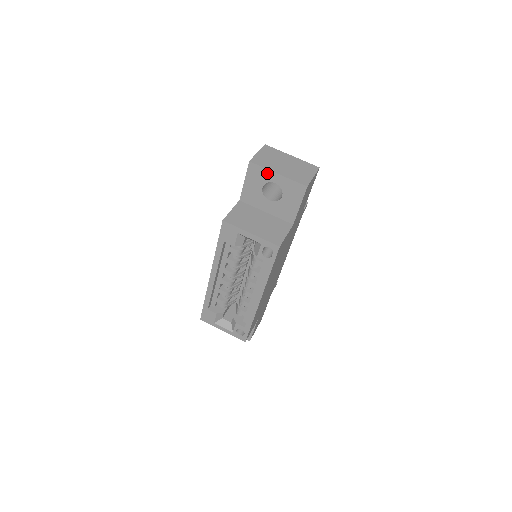
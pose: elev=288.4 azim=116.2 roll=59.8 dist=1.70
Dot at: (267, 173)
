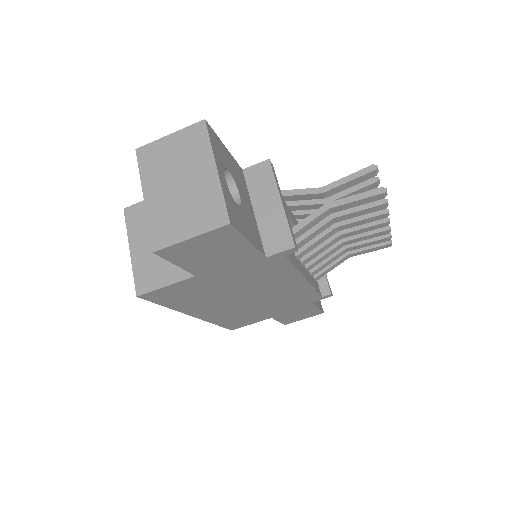
Dot at: (145, 184)
